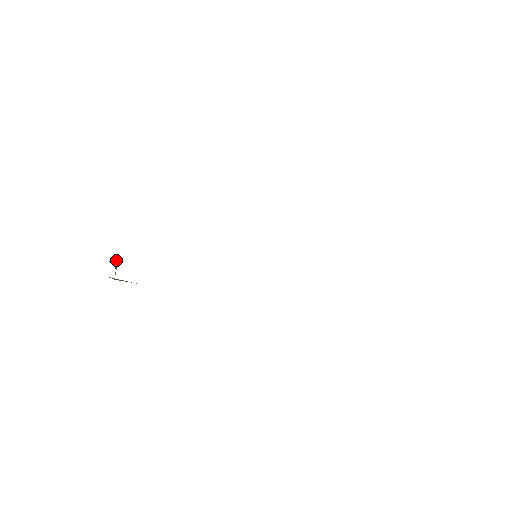
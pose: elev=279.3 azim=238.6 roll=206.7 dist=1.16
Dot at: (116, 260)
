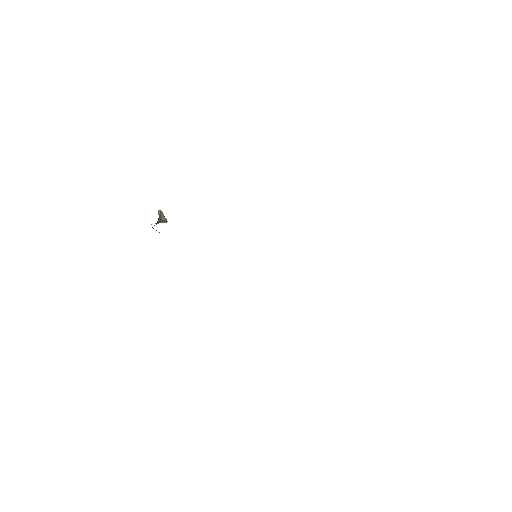
Dot at: (163, 215)
